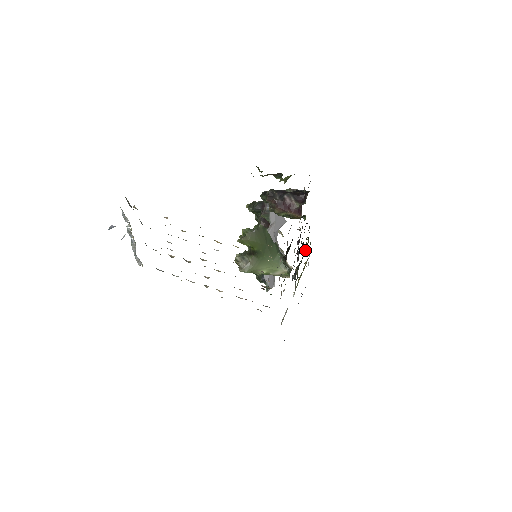
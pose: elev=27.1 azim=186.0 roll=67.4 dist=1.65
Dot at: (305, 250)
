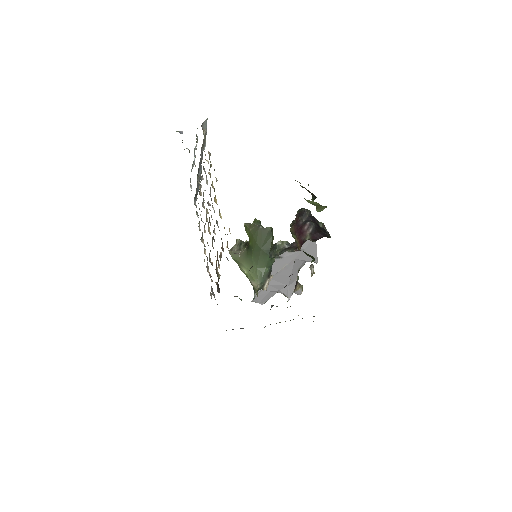
Dot at: occluded
